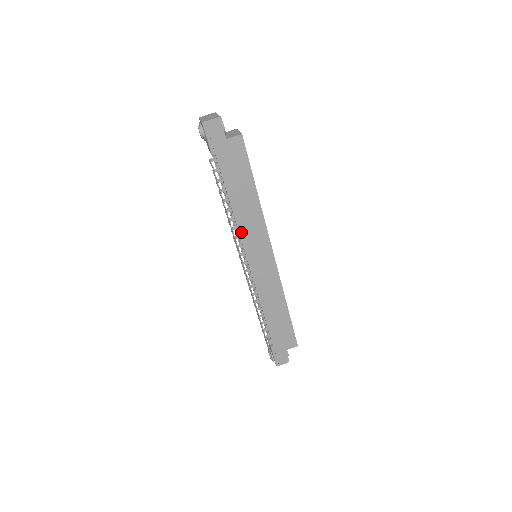
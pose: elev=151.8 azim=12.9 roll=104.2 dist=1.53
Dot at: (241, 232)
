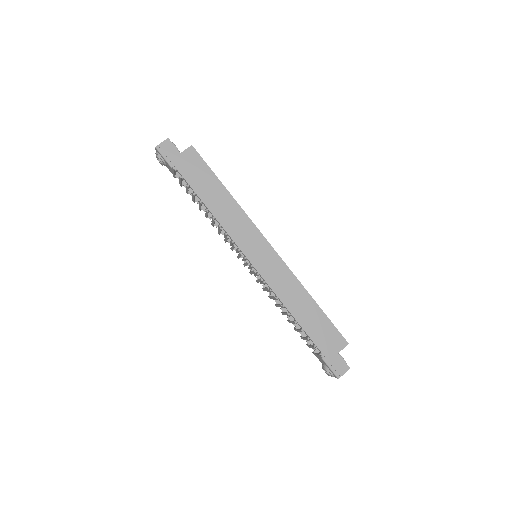
Dot at: (228, 231)
